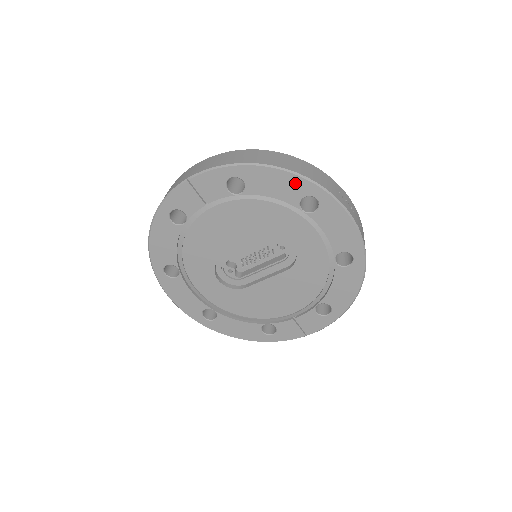
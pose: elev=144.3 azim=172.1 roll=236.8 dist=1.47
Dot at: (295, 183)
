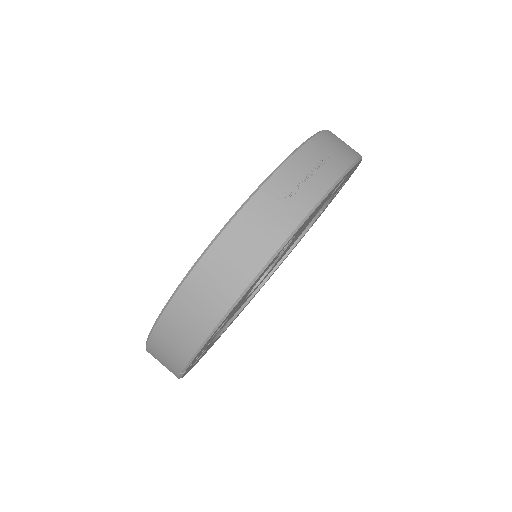
Dot at: occluded
